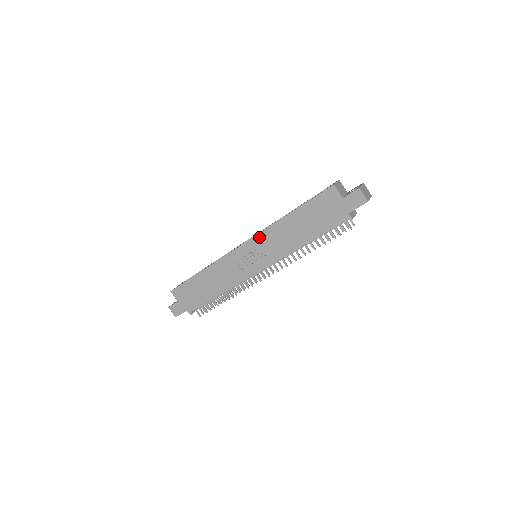
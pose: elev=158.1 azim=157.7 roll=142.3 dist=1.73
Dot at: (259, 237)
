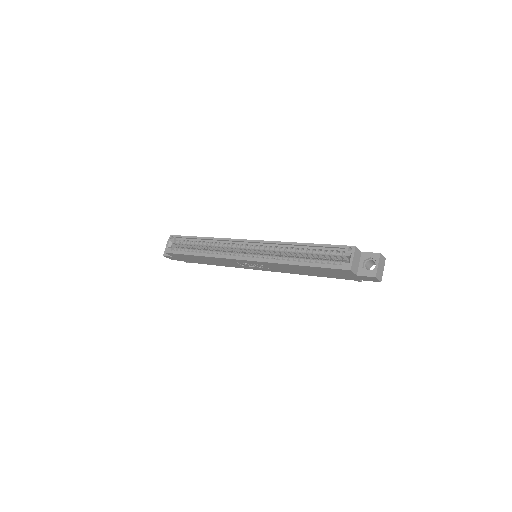
Dot at: (263, 263)
